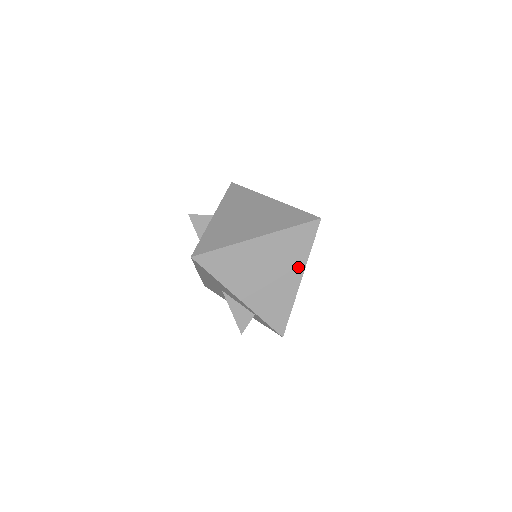
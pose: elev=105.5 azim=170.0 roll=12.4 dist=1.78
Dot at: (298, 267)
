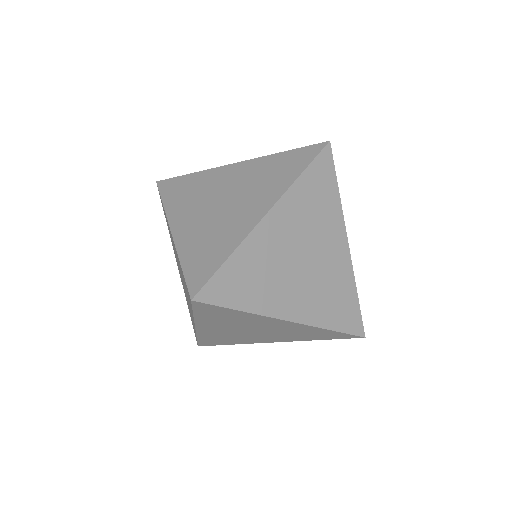
Dot at: (265, 320)
